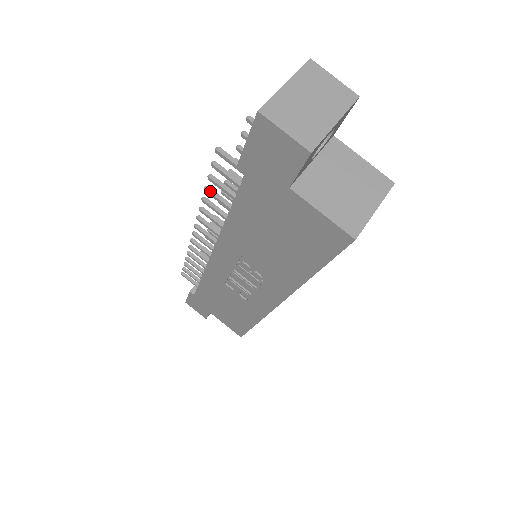
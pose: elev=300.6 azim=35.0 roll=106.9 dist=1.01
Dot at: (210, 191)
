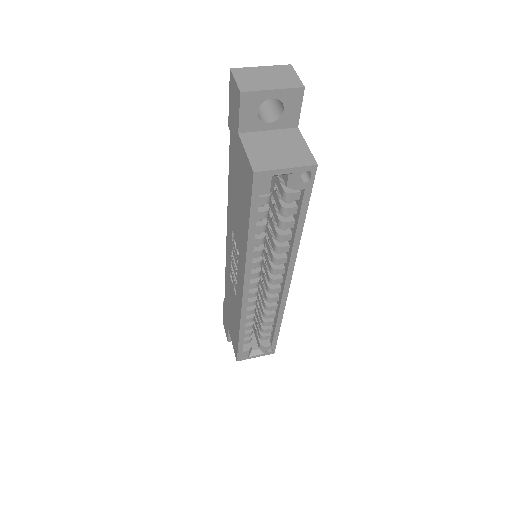
Dot at: occluded
